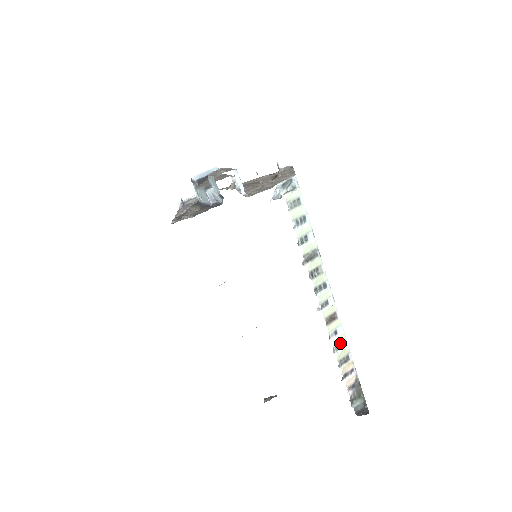
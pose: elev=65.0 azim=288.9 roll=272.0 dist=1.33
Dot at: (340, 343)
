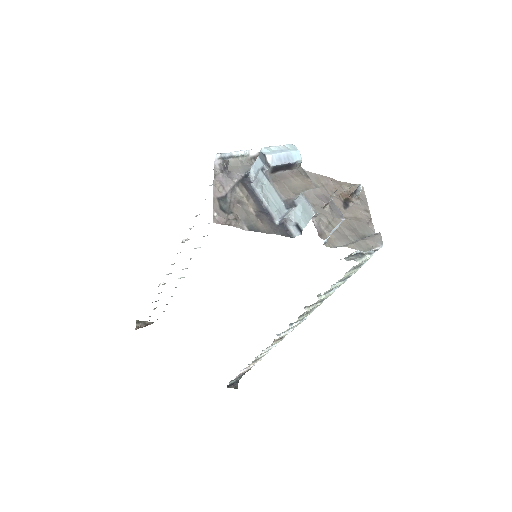
Dot at: occluded
